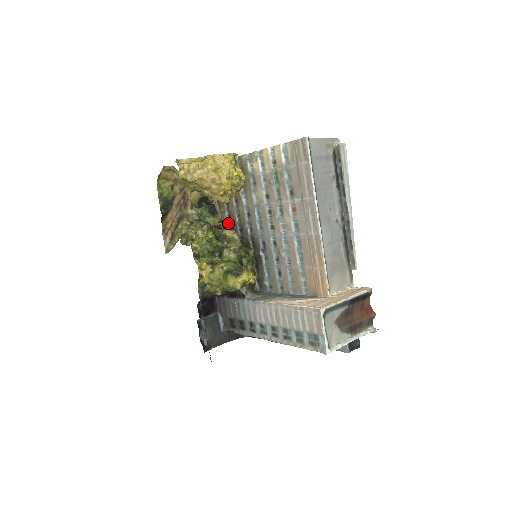
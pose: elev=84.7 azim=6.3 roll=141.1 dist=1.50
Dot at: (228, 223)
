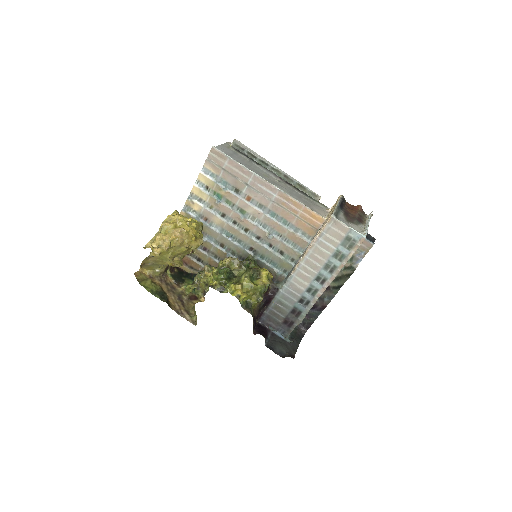
Dot at: occluded
